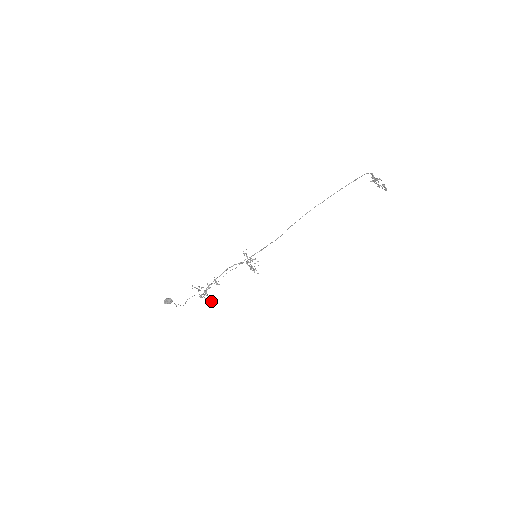
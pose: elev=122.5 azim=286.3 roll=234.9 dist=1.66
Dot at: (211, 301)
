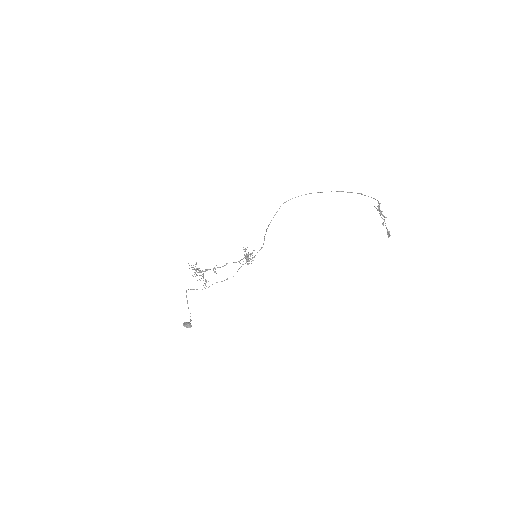
Dot at: (206, 281)
